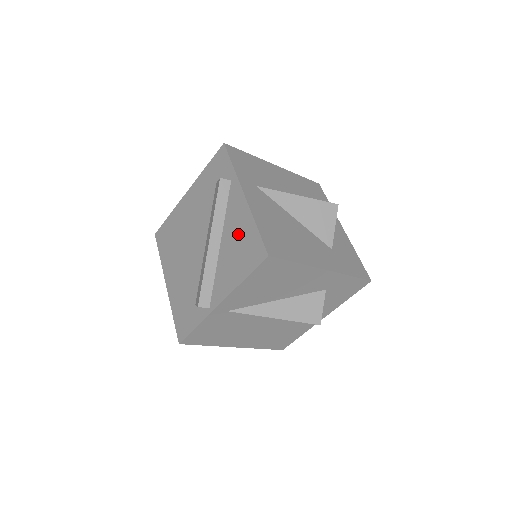
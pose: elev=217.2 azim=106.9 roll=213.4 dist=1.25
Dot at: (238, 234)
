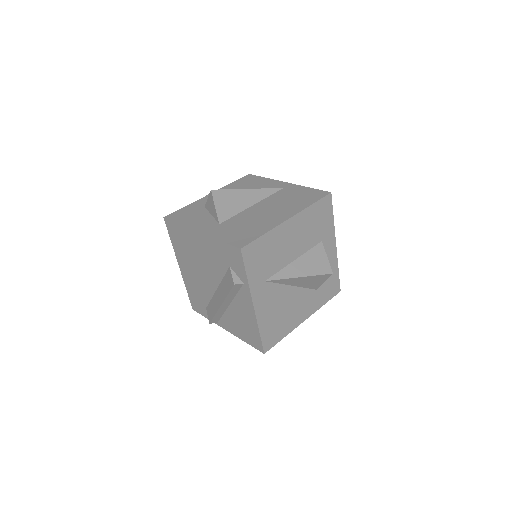
Dot at: (244, 319)
